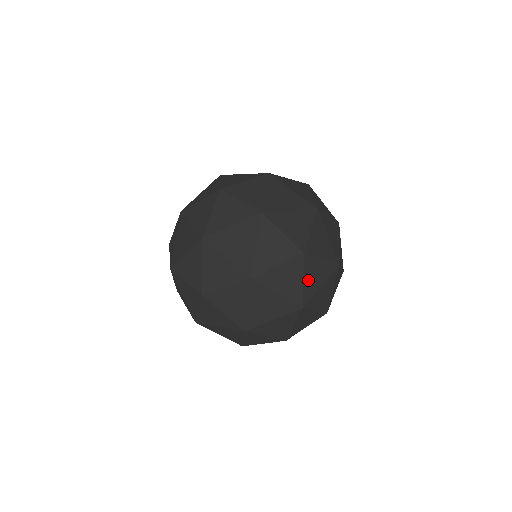
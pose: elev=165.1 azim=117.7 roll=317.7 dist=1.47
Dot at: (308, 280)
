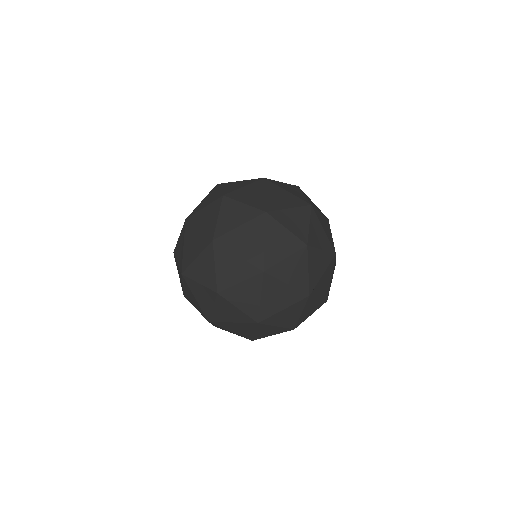
Dot at: (224, 218)
